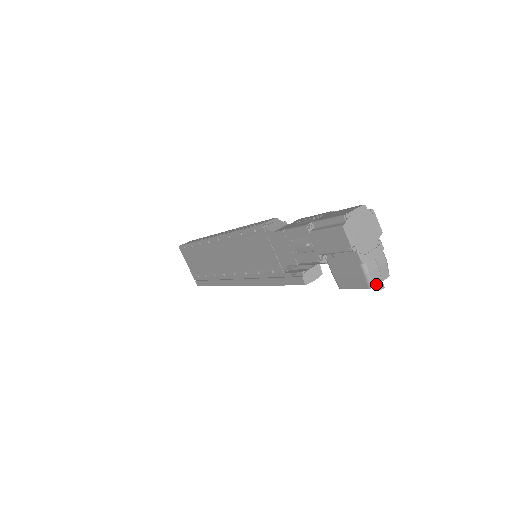
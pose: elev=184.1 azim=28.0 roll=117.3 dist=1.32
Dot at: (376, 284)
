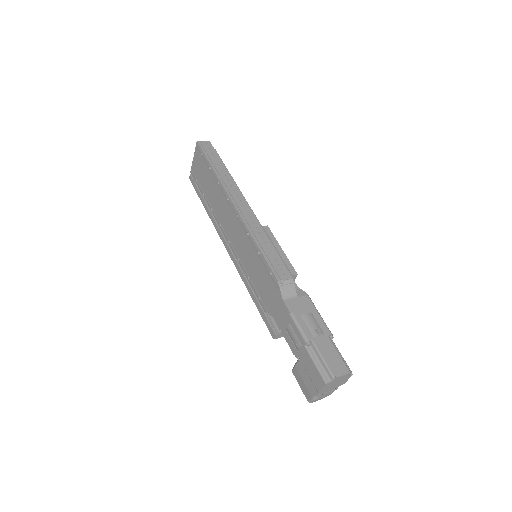
Dot at: occluded
